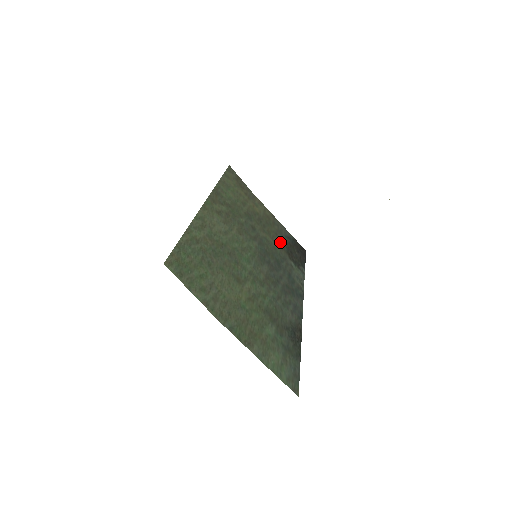
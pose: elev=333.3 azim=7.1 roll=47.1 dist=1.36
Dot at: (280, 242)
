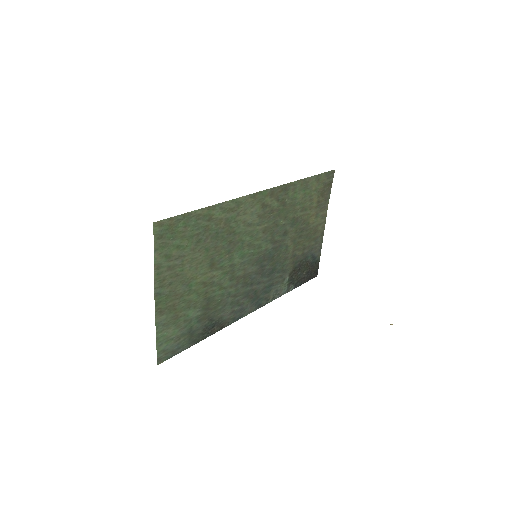
Dot at: (299, 257)
